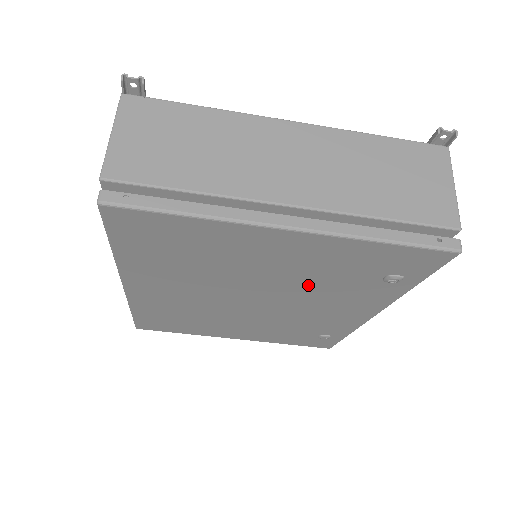
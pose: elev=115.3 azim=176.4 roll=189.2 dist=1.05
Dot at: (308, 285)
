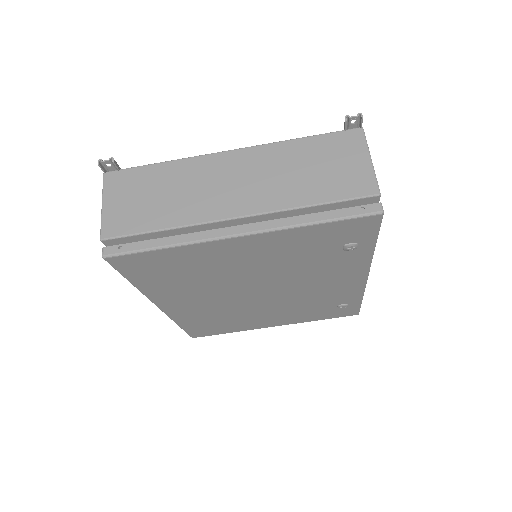
Dot at: (290, 270)
